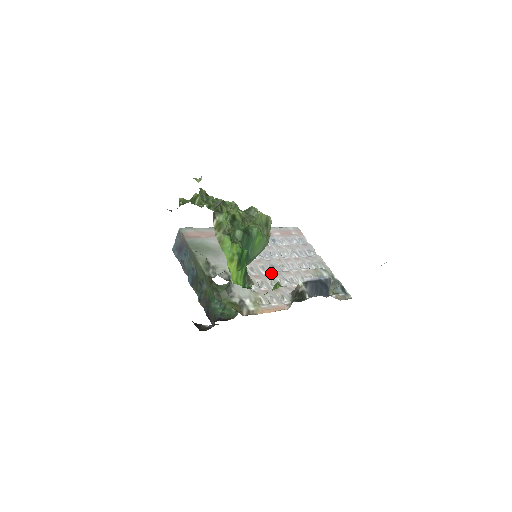
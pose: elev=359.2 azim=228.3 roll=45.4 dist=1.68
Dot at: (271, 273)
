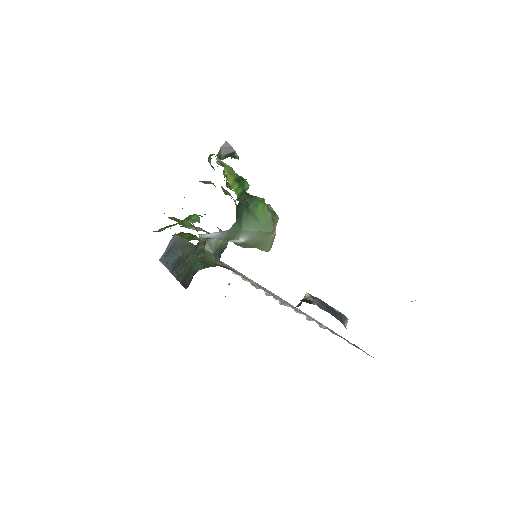
Dot at: occluded
